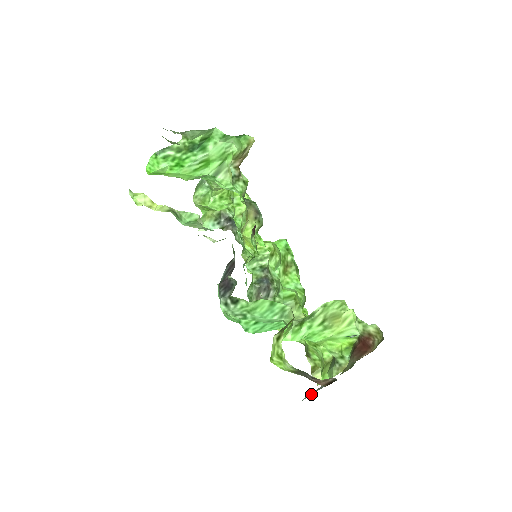
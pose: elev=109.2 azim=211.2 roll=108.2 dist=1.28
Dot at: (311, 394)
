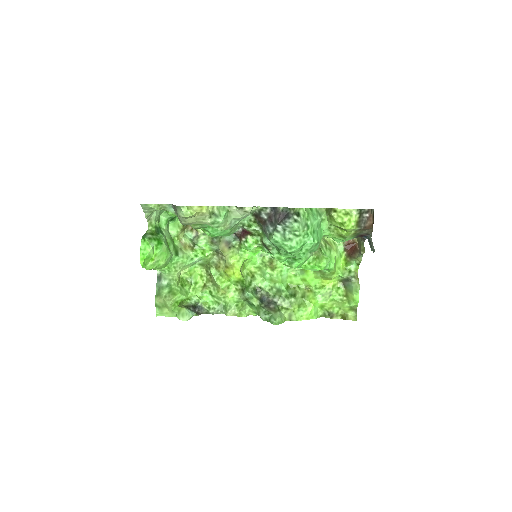
Dot at: occluded
